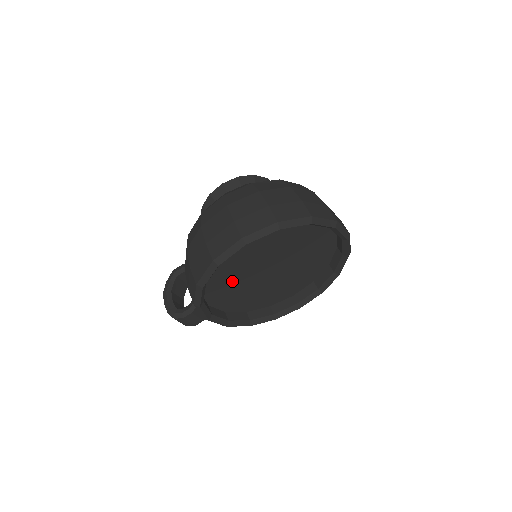
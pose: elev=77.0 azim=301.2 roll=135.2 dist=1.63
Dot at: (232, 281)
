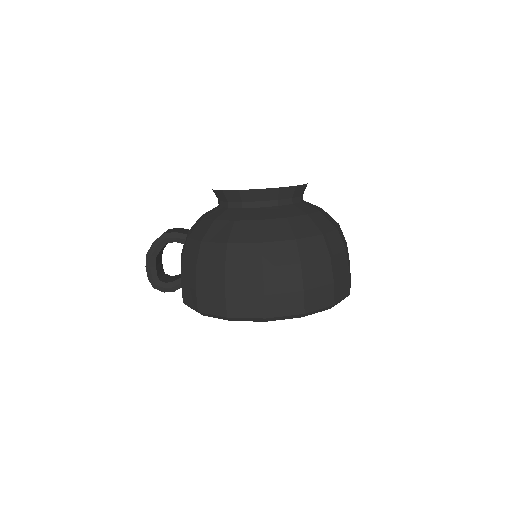
Dot at: occluded
